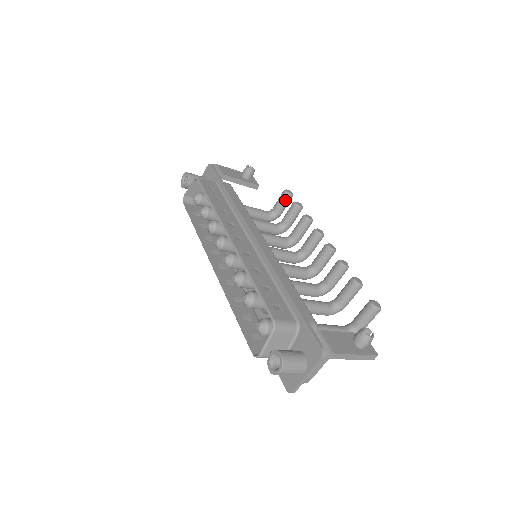
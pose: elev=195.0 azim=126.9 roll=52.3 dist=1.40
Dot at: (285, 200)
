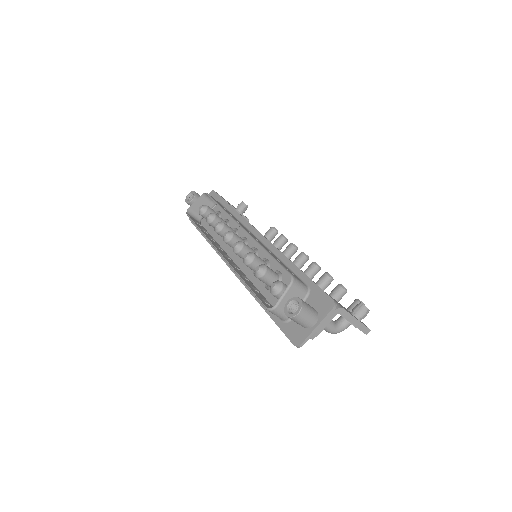
Dot at: (272, 234)
